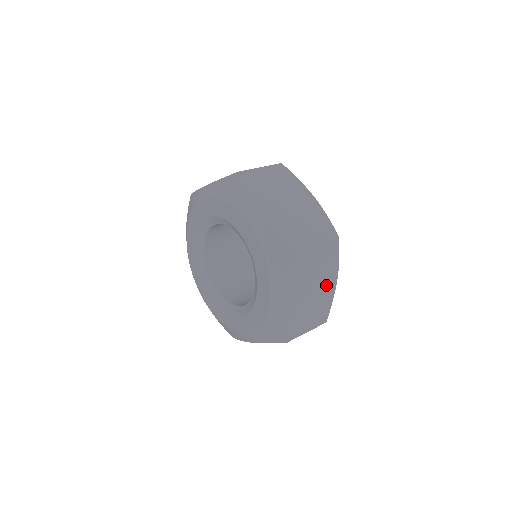
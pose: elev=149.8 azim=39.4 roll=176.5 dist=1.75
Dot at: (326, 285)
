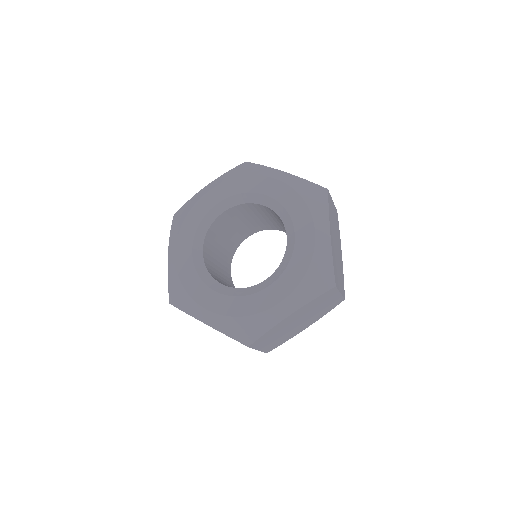
Dot at: (339, 252)
